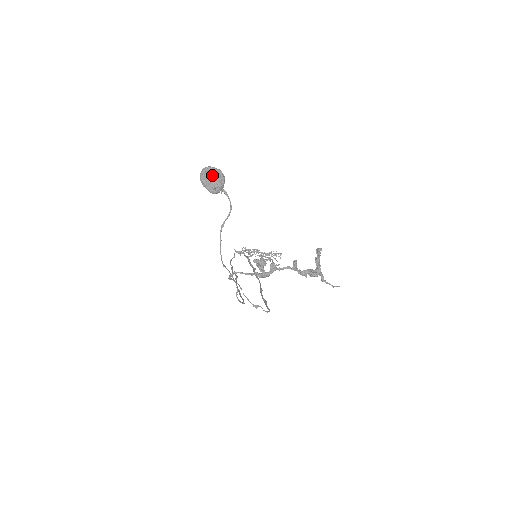
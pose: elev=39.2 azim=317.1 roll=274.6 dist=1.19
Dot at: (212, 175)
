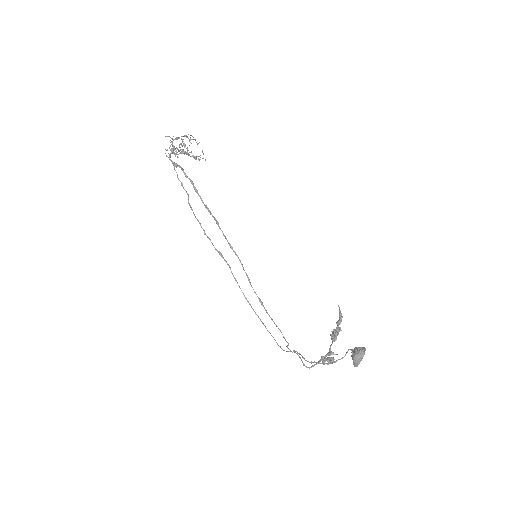
Dot at: (362, 357)
